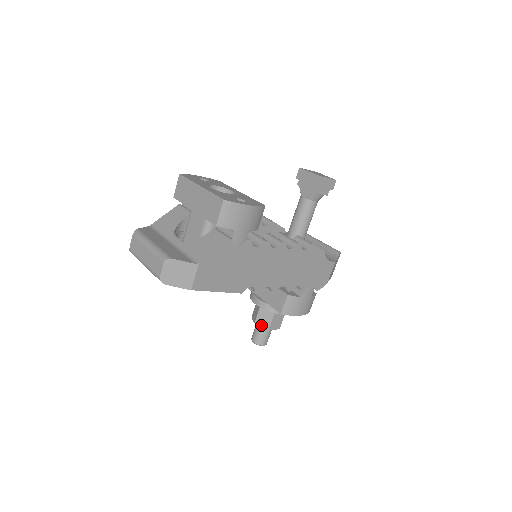
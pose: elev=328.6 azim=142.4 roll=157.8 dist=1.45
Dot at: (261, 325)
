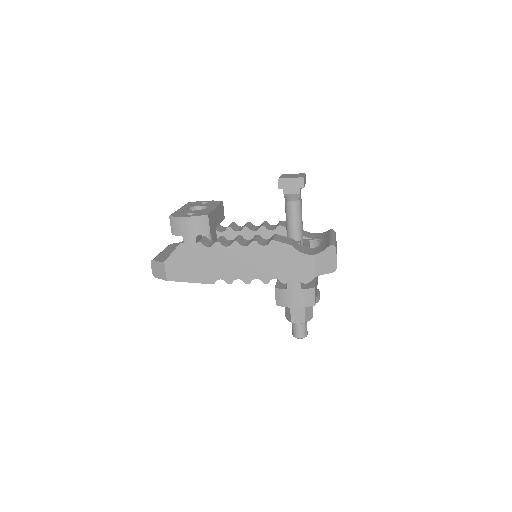
Dot at: (288, 318)
